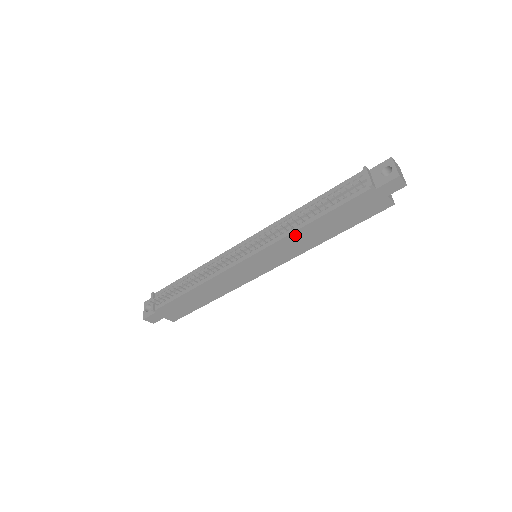
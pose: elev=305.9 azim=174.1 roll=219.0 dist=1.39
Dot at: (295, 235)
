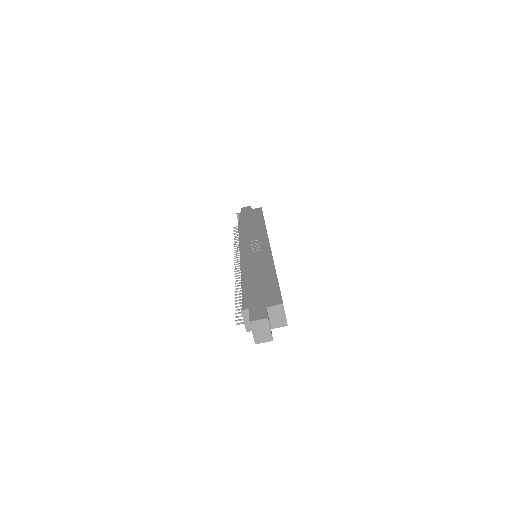
Dot at: occluded
